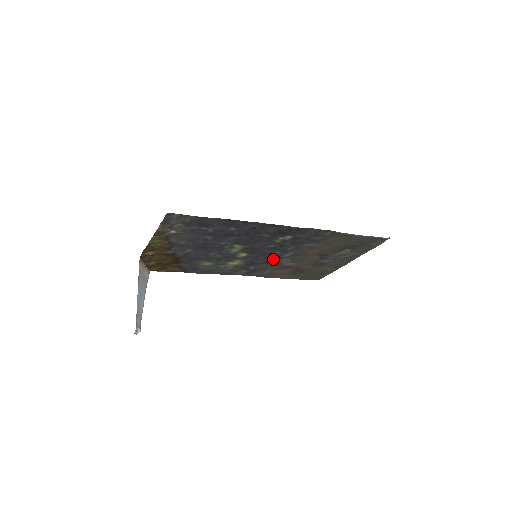
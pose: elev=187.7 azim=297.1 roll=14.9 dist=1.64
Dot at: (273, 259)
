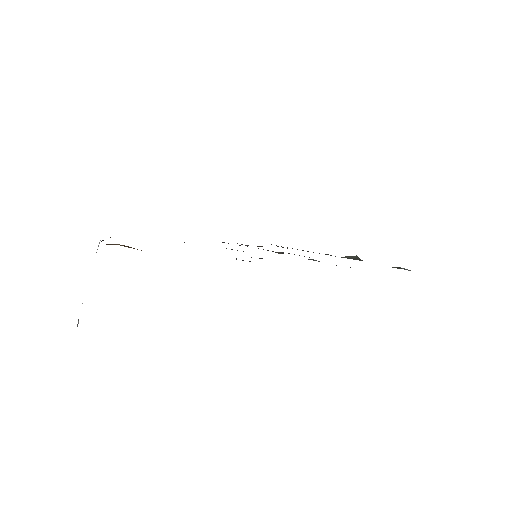
Dot at: occluded
